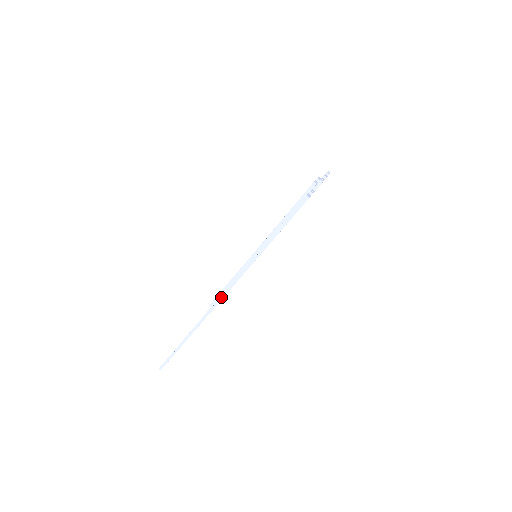
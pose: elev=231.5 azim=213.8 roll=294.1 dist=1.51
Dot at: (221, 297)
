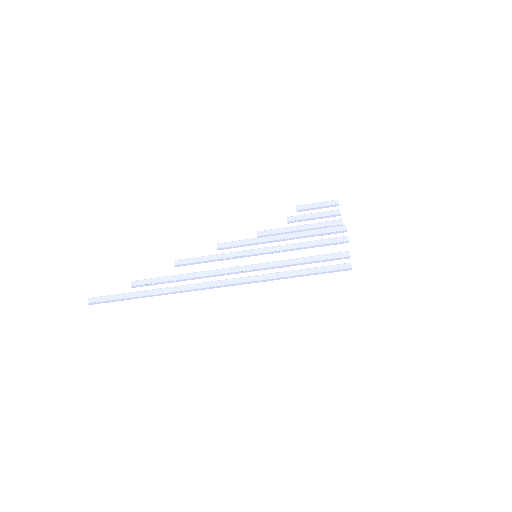
Dot at: (216, 287)
